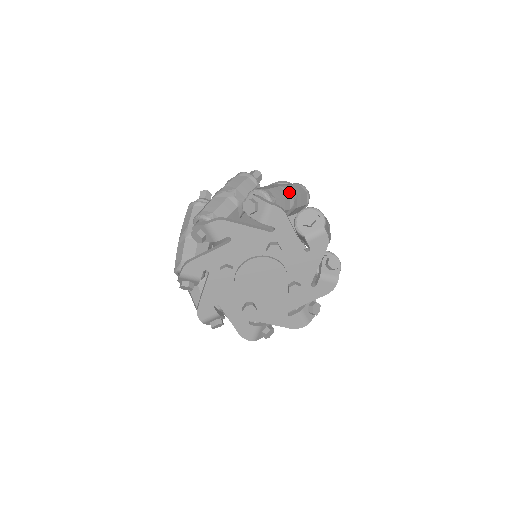
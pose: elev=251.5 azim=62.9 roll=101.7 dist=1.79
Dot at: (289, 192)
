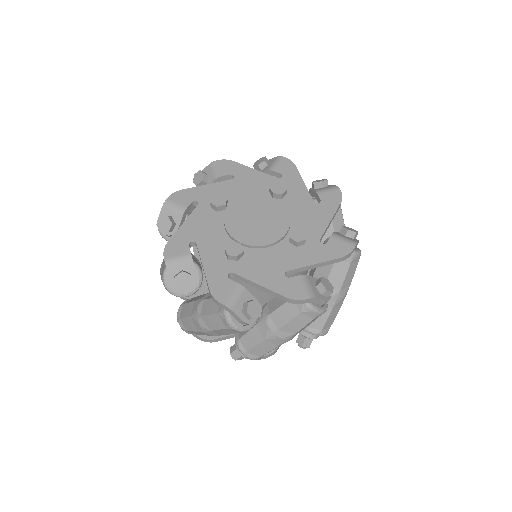
Dot at: occluded
